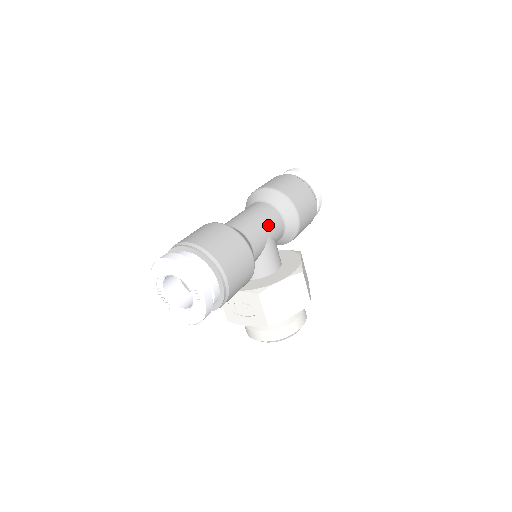
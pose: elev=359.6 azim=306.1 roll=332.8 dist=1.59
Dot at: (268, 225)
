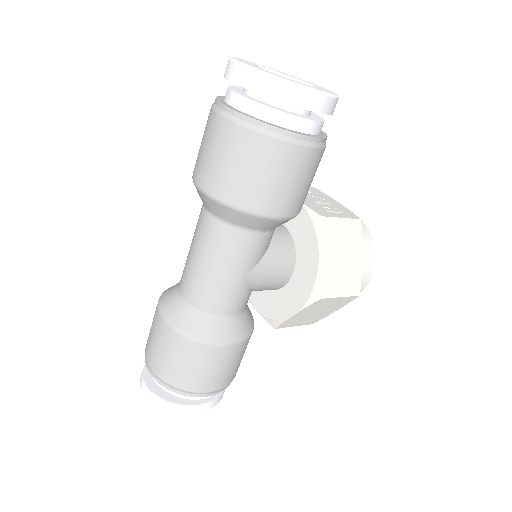
Dot at: (235, 268)
